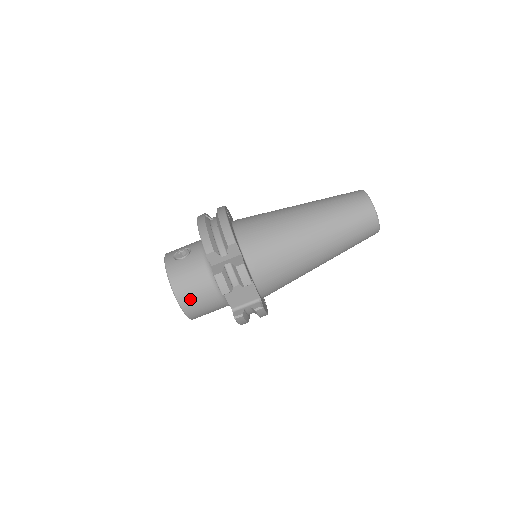
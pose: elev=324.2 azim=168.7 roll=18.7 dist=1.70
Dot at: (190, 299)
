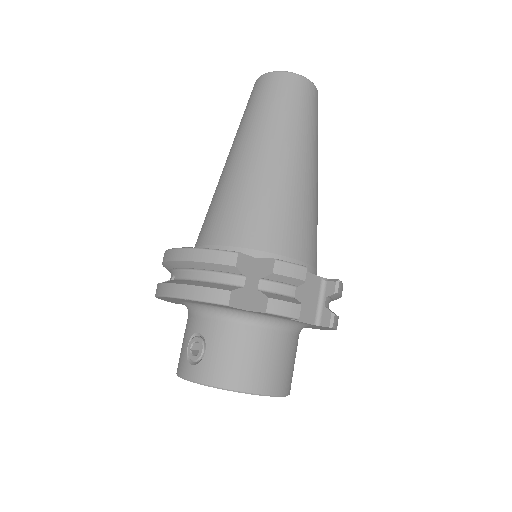
Dot at: (269, 374)
